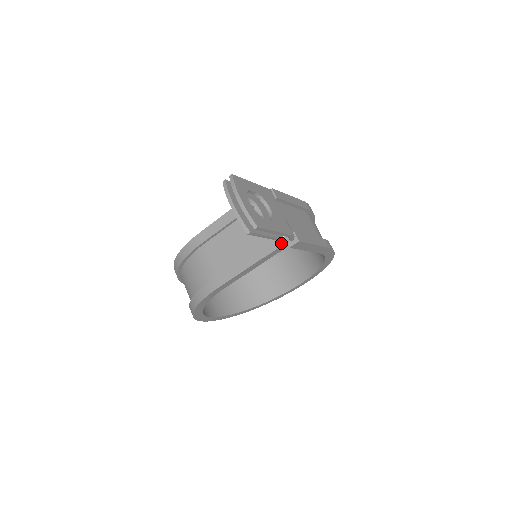
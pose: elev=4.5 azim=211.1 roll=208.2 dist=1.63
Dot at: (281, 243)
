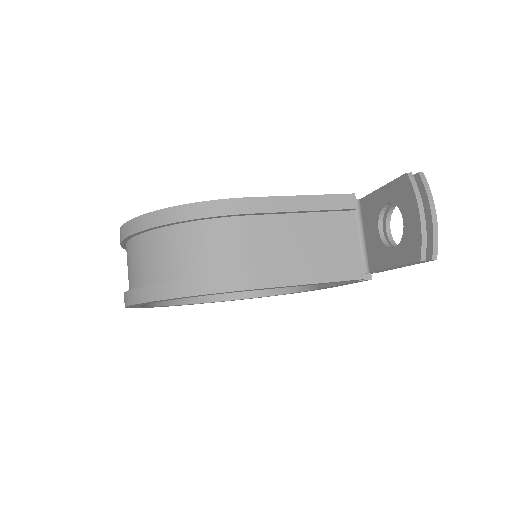
Dot at: occluded
